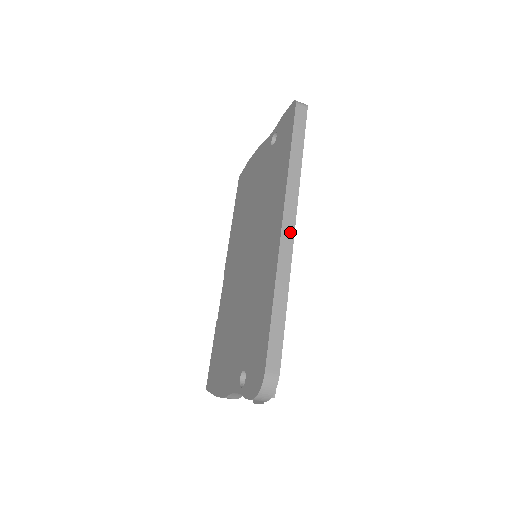
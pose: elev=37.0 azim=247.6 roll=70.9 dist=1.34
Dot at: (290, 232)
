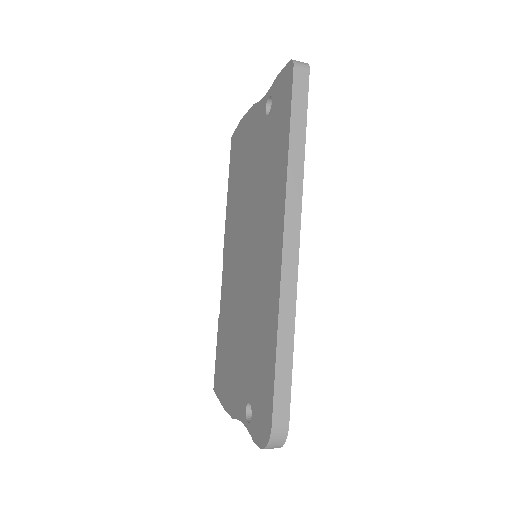
Dot at: (293, 250)
